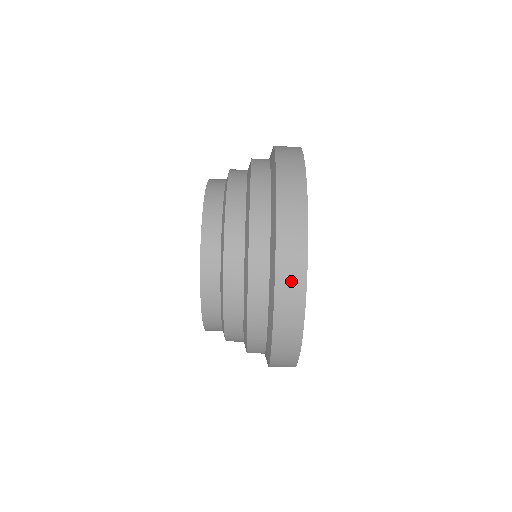
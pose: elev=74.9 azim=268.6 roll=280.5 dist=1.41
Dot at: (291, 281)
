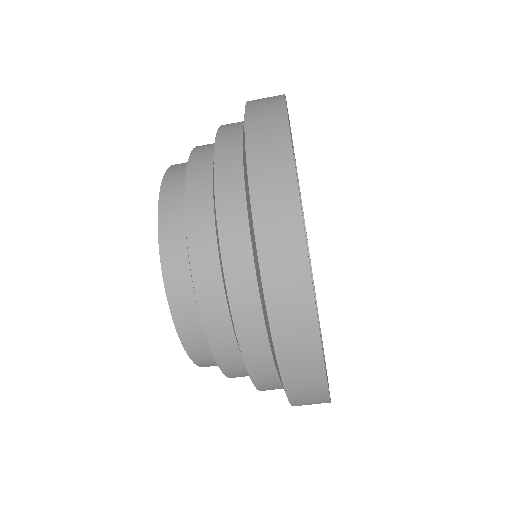
Dot at: (298, 348)
